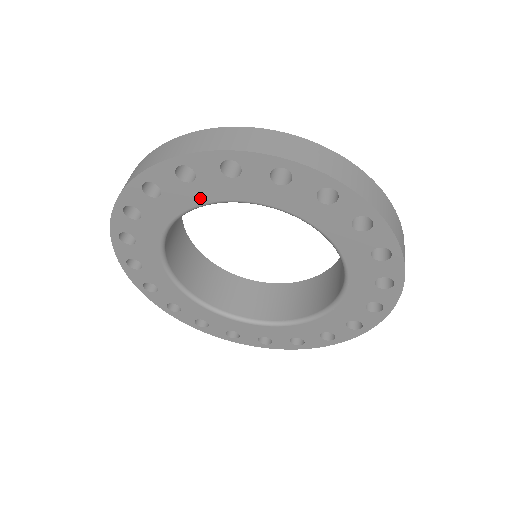
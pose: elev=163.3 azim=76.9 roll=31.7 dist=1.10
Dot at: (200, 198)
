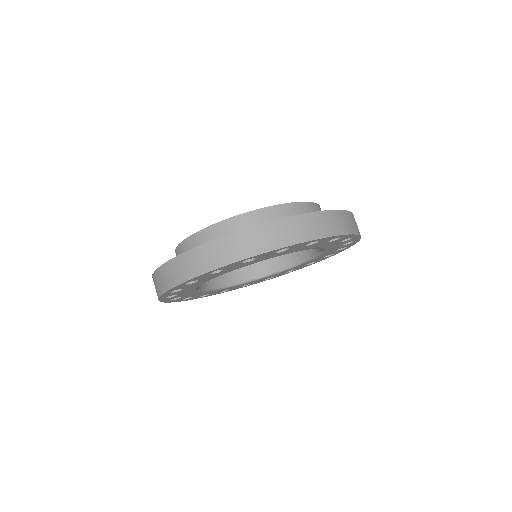
Dot at: (250, 263)
